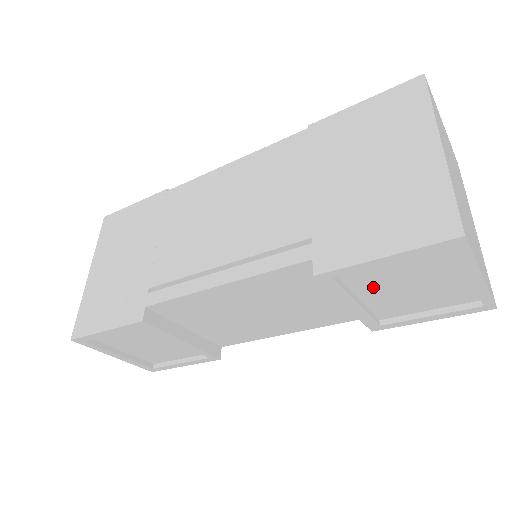
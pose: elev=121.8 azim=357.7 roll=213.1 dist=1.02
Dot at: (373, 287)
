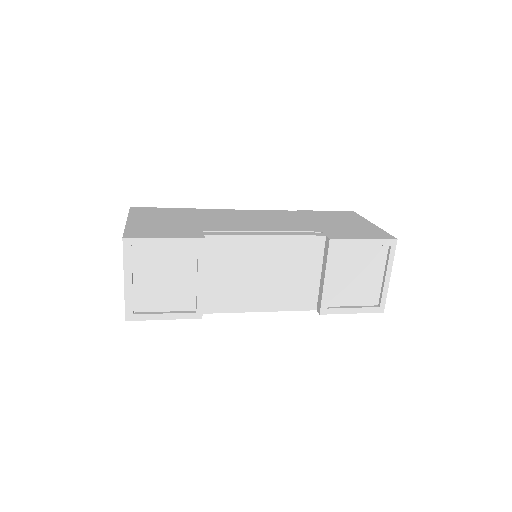
Dot at: (343, 268)
